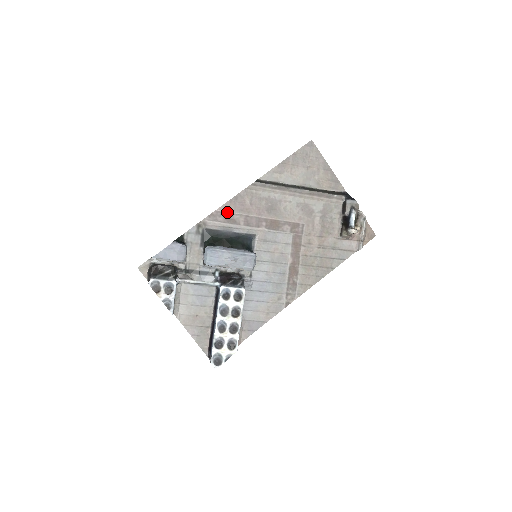
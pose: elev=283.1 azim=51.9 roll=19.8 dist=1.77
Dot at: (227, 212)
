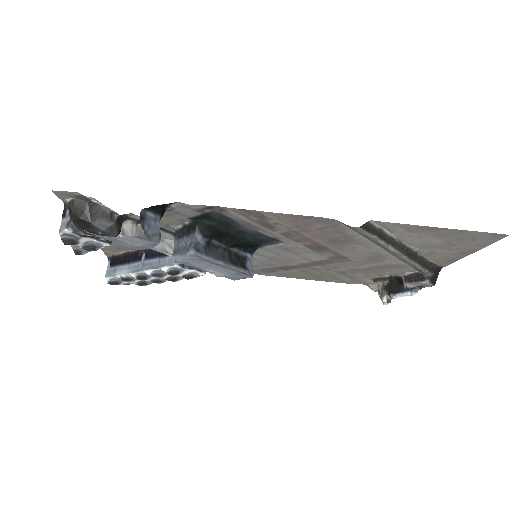
Dot at: (273, 219)
